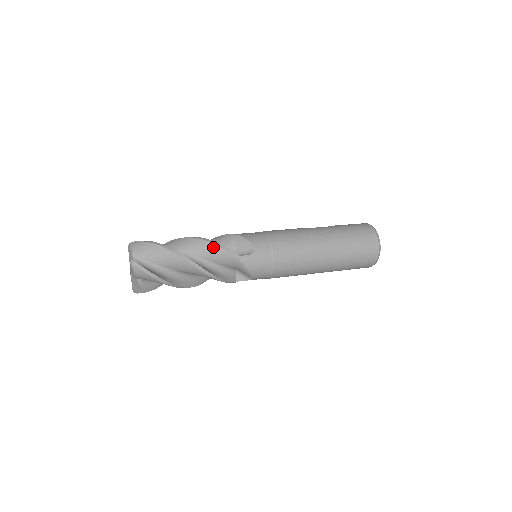
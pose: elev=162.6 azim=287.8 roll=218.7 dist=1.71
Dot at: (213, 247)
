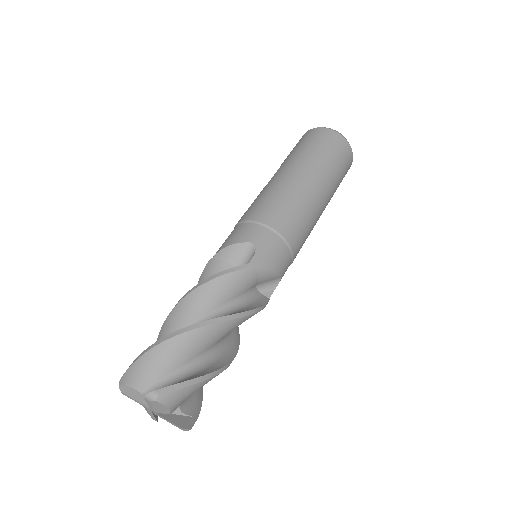
Dot at: (213, 285)
